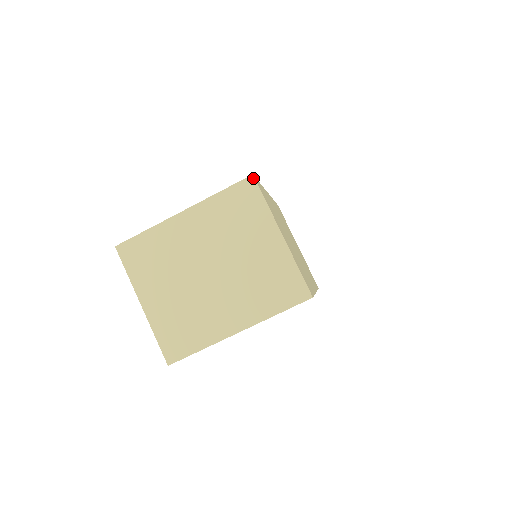
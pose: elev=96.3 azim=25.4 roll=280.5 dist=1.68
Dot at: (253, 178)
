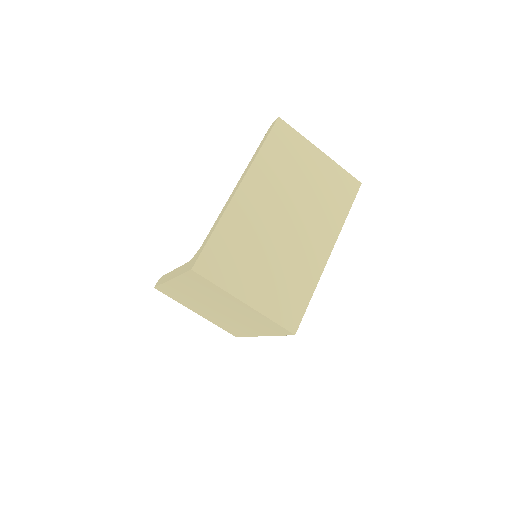
Dot at: (194, 272)
